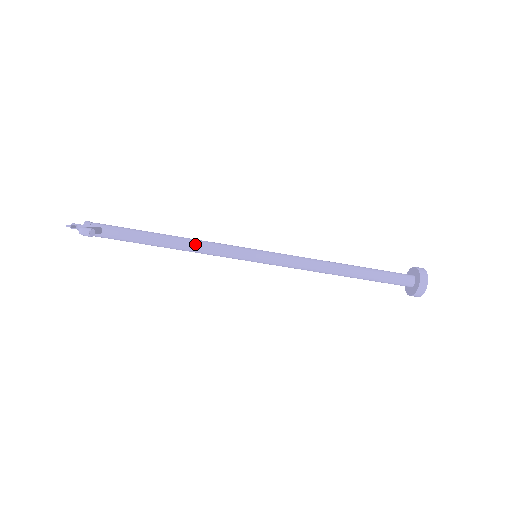
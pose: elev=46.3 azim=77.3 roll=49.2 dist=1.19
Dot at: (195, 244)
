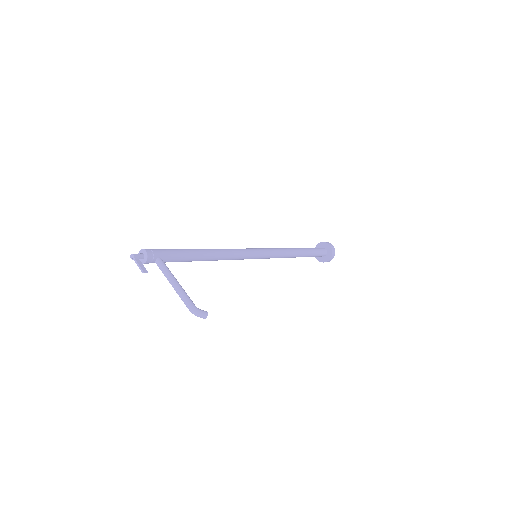
Dot at: (224, 257)
